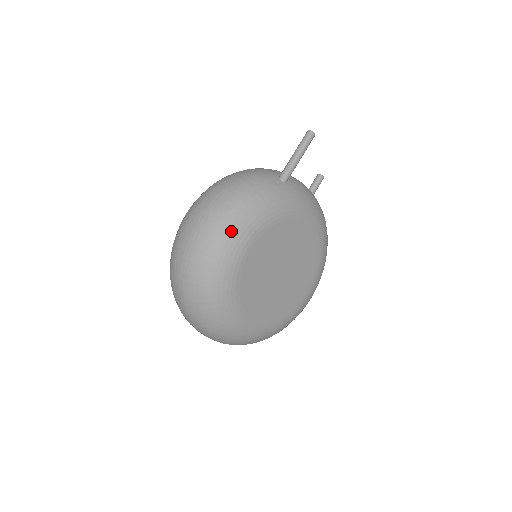
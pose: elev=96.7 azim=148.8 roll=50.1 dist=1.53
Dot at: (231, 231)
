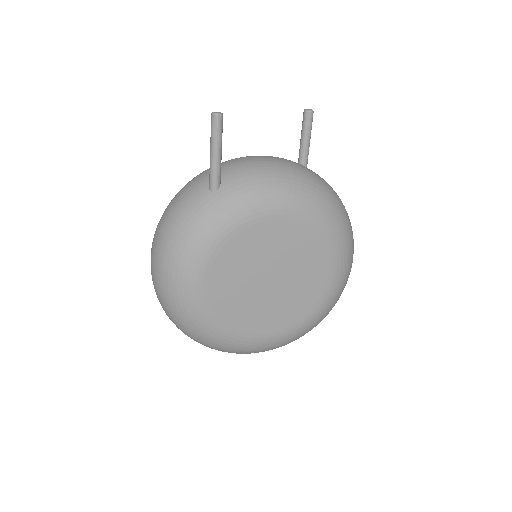
Dot at: (175, 280)
